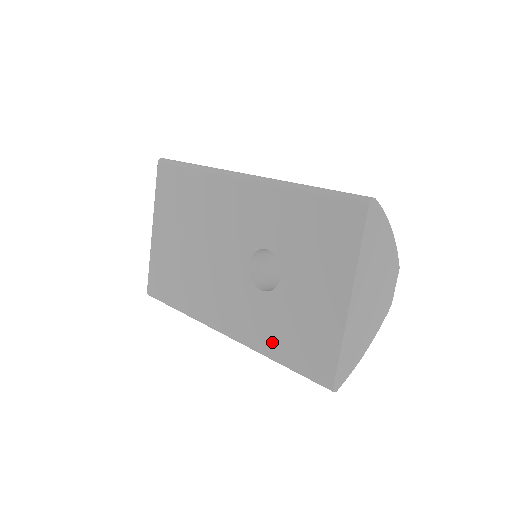
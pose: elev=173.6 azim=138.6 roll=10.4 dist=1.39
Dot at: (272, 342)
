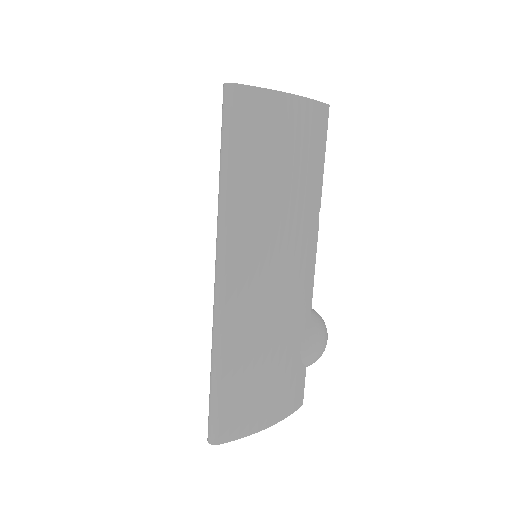
Dot at: occluded
